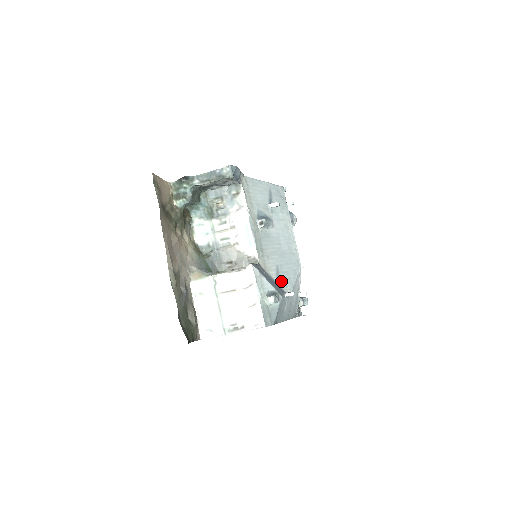
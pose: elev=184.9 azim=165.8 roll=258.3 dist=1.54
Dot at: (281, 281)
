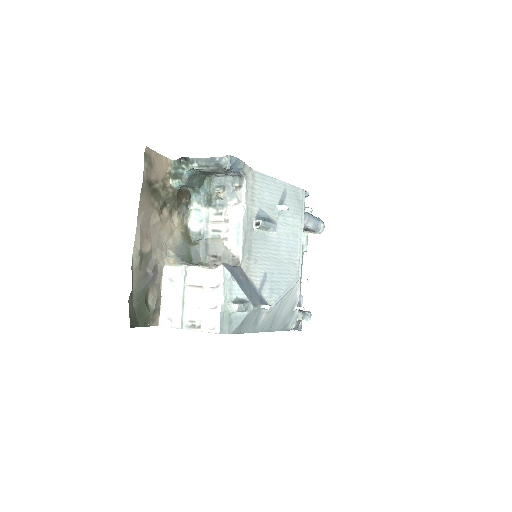
Dot at: (265, 290)
